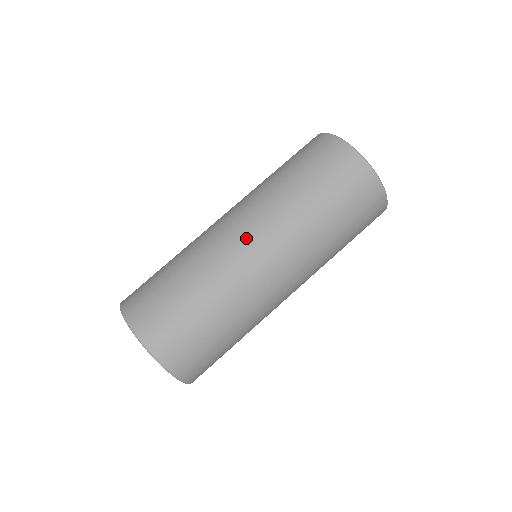
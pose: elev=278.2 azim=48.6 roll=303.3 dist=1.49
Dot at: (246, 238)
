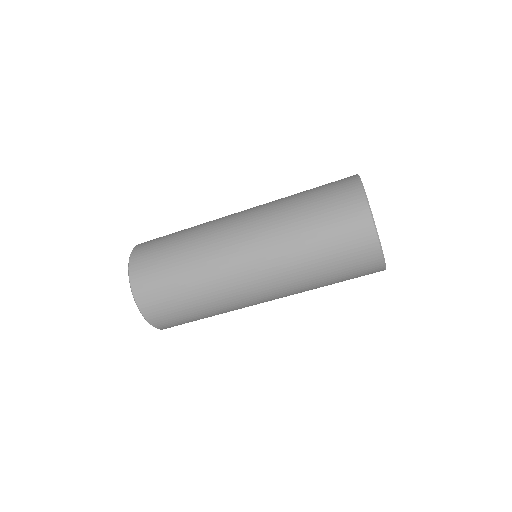
Dot at: (258, 293)
